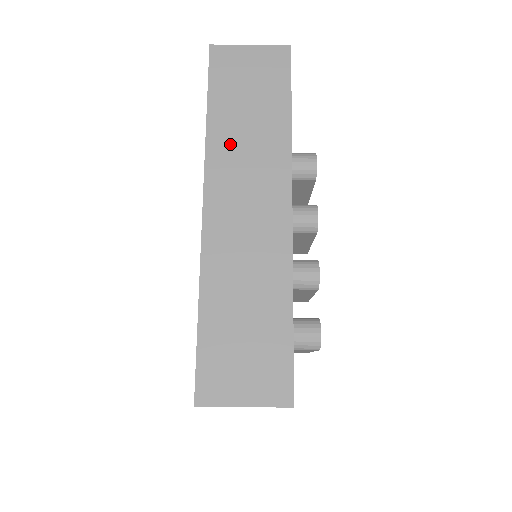
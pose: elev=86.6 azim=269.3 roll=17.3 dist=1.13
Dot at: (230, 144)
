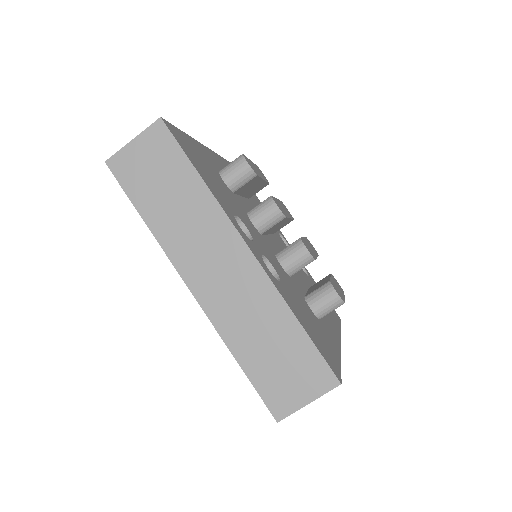
Dot at: (174, 230)
